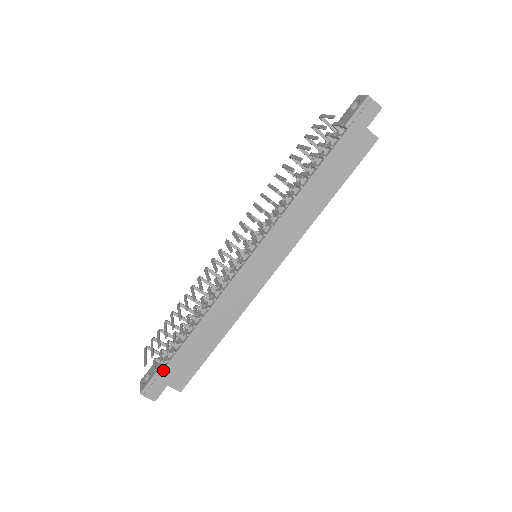
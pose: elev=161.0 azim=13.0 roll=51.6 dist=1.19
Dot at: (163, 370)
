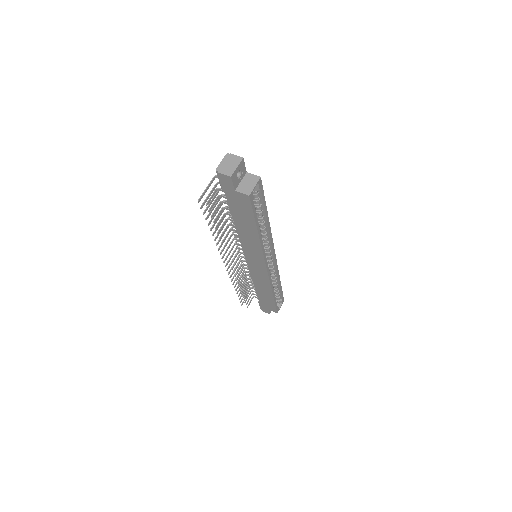
Dot at: (260, 303)
